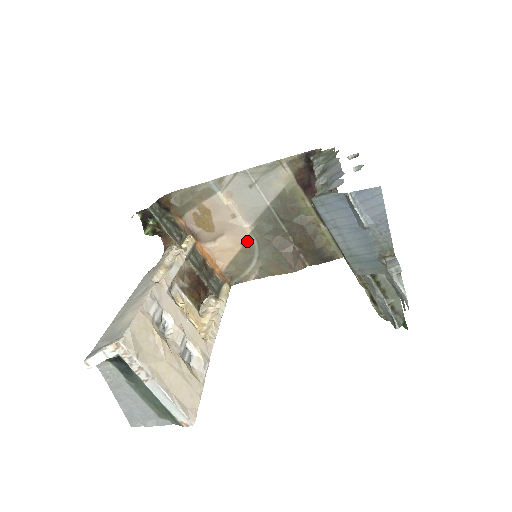
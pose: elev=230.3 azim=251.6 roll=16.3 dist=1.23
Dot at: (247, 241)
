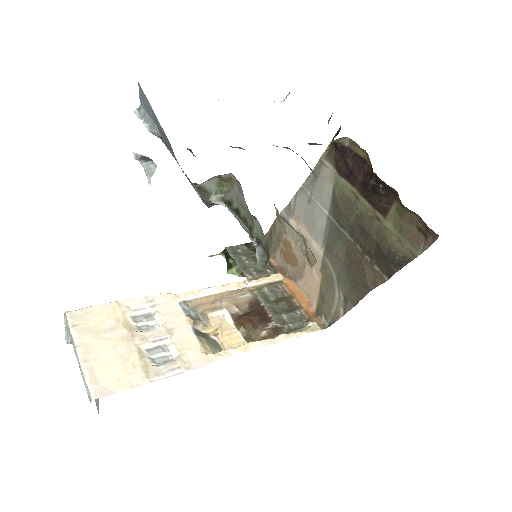
Dot at: (323, 266)
